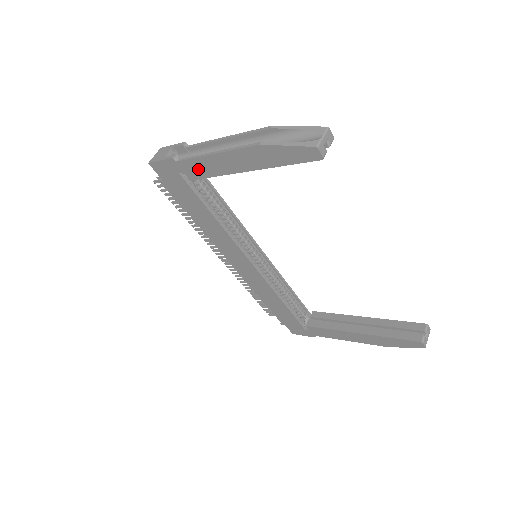
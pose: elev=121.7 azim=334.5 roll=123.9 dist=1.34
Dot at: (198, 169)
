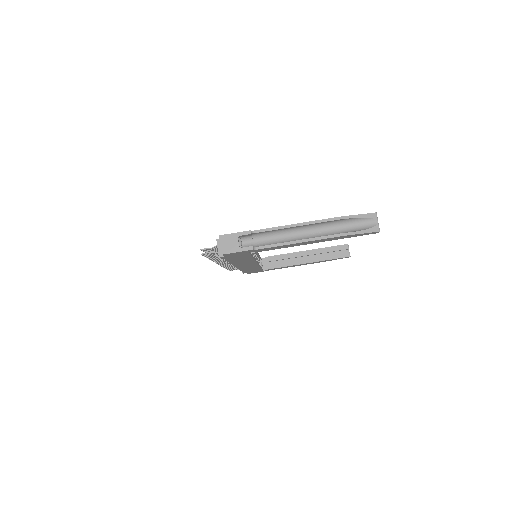
Dot at: (272, 249)
